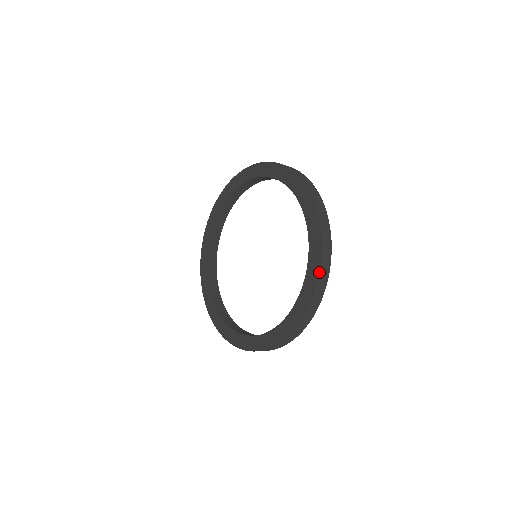
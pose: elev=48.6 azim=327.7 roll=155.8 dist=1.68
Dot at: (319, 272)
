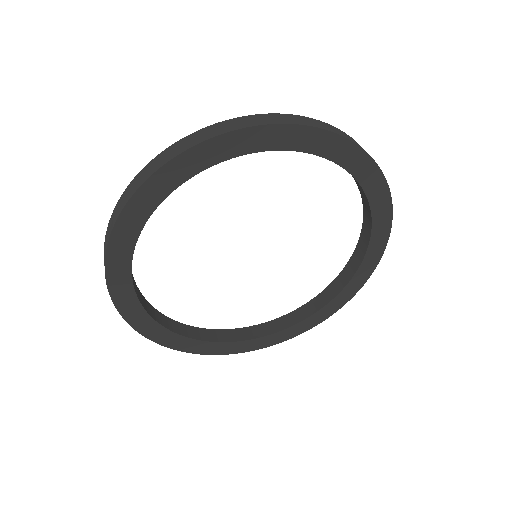
Dot at: (335, 128)
